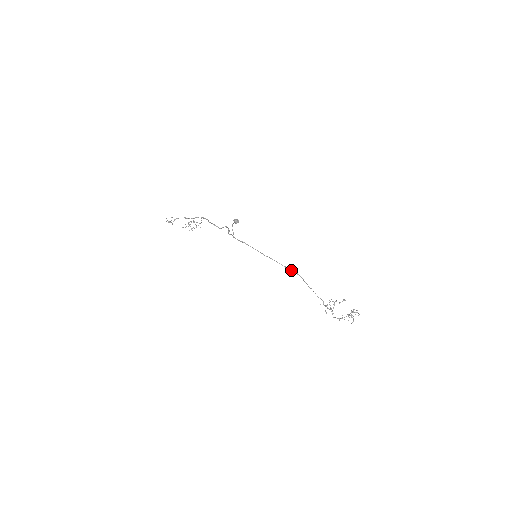
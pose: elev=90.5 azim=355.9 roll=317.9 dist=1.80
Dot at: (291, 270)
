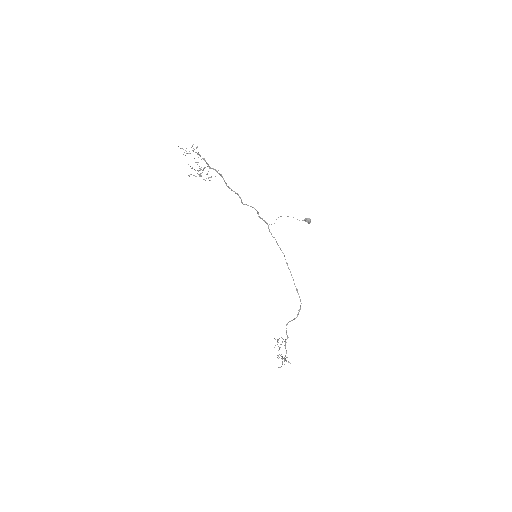
Dot at: occluded
